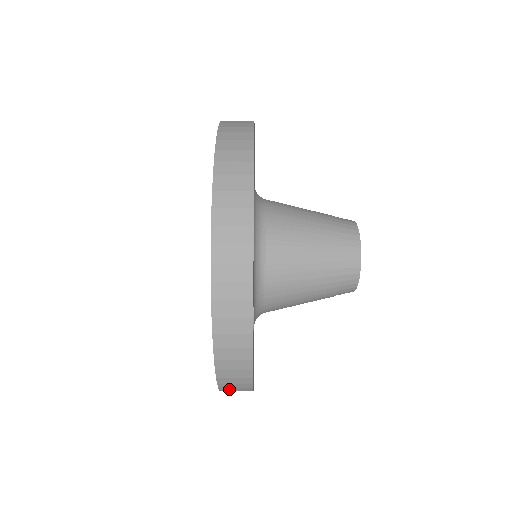
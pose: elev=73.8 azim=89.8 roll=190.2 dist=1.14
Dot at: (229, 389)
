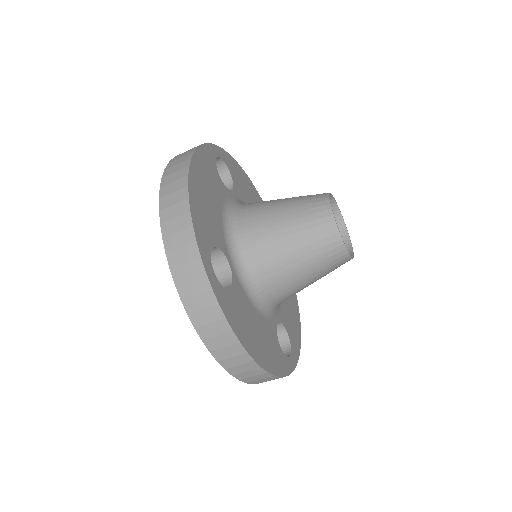
Dot at: occluded
